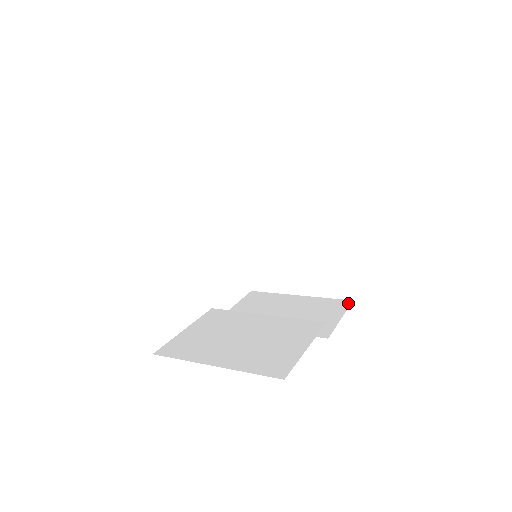
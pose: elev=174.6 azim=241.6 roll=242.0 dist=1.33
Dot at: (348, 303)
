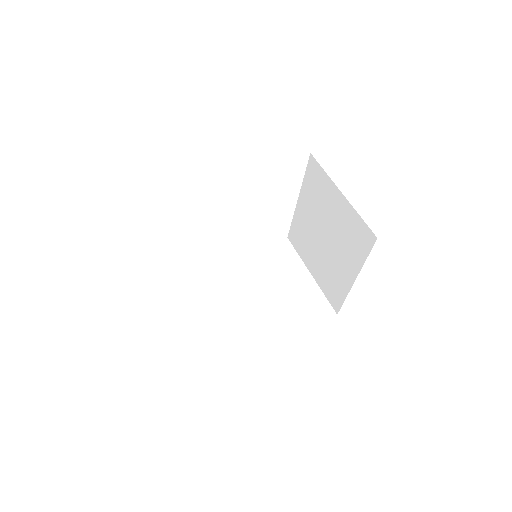
Dot at: (330, 314)
